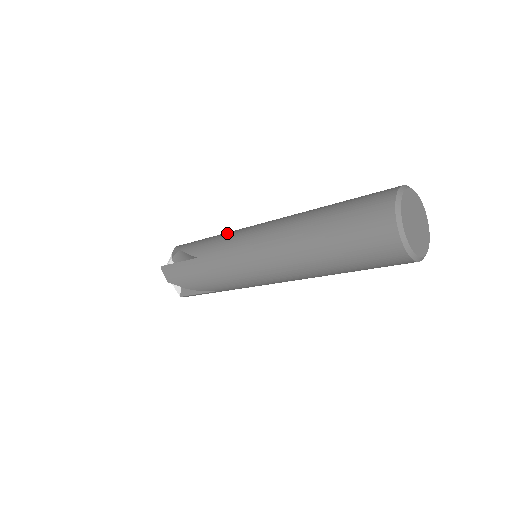
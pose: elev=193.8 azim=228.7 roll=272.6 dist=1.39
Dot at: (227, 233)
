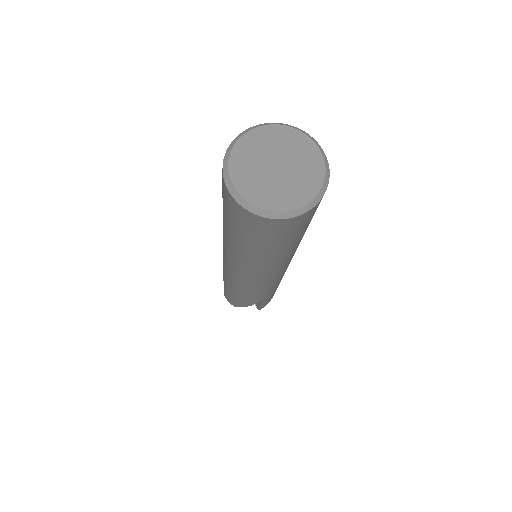
Dot at: occluded
